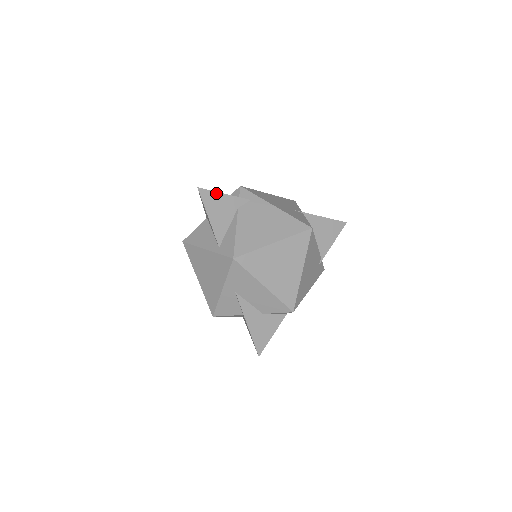
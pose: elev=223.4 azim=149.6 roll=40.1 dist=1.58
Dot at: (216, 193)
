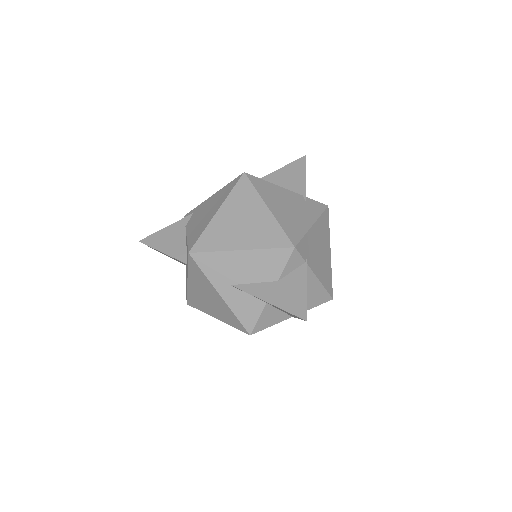
Dot at: (158, 232)
